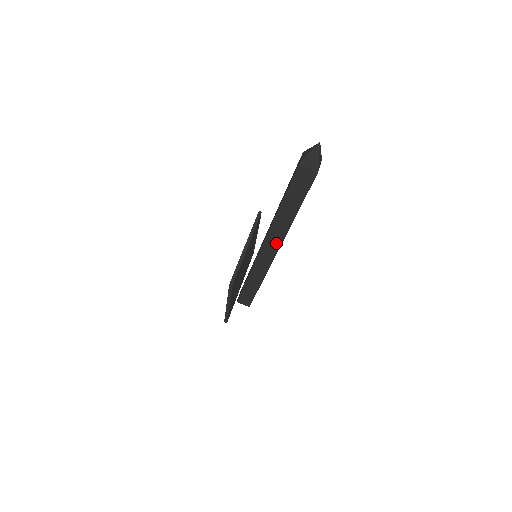
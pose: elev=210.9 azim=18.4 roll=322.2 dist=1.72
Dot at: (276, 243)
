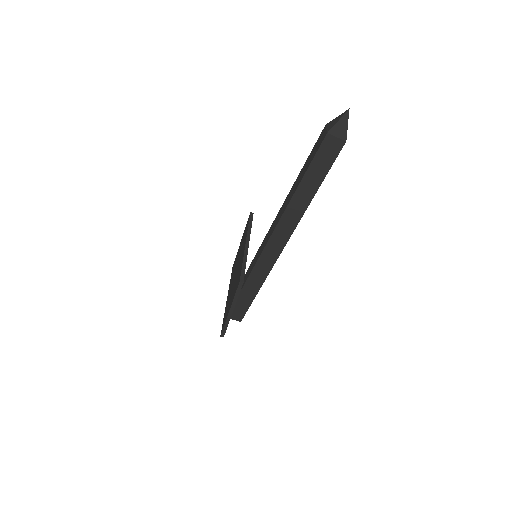
Dot at: (286, 233)
